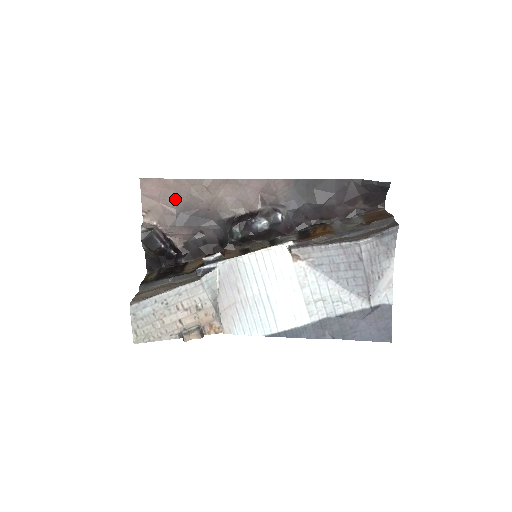
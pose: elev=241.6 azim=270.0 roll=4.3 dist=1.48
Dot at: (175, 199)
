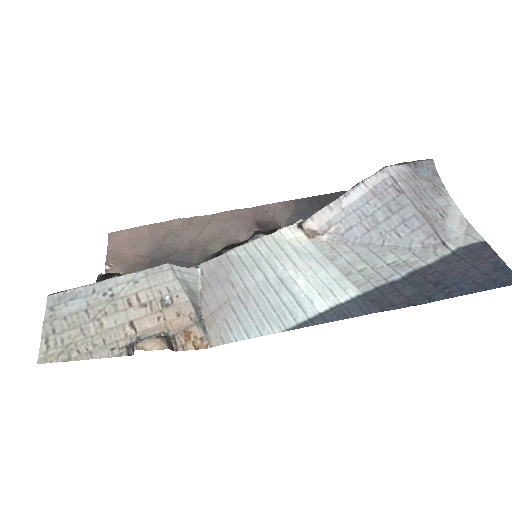
Dot at: (149, 246)
